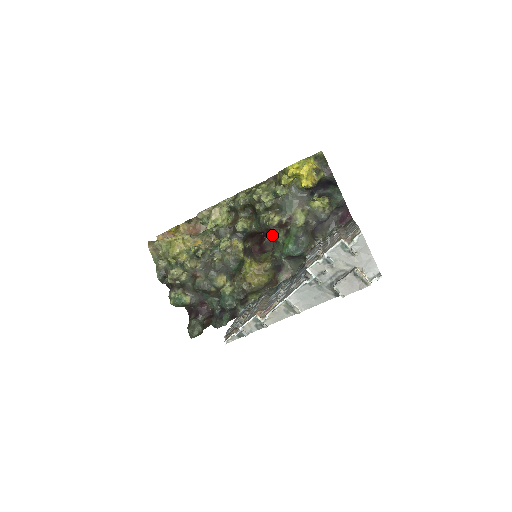
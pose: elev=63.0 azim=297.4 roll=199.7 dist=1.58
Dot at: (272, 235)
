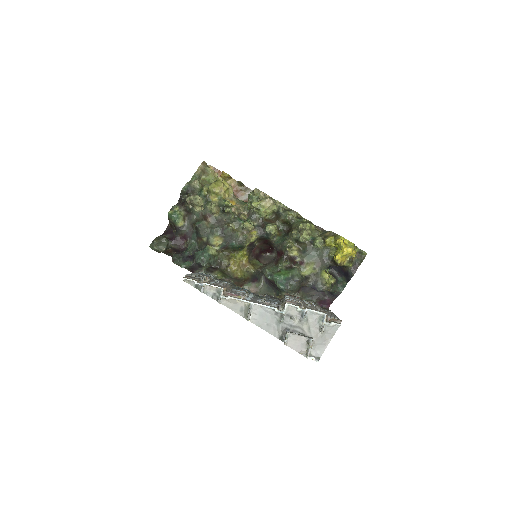
Dot at: (279, 257)
